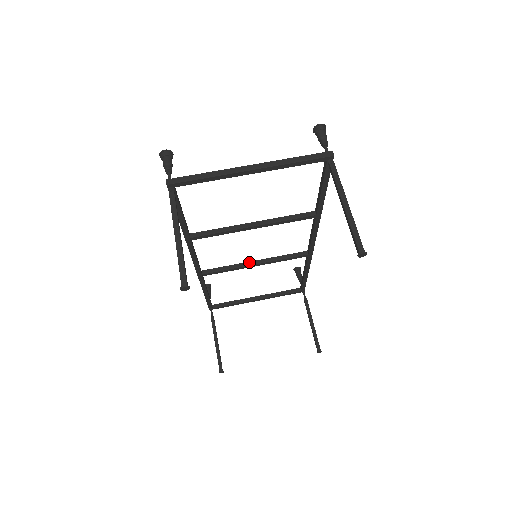
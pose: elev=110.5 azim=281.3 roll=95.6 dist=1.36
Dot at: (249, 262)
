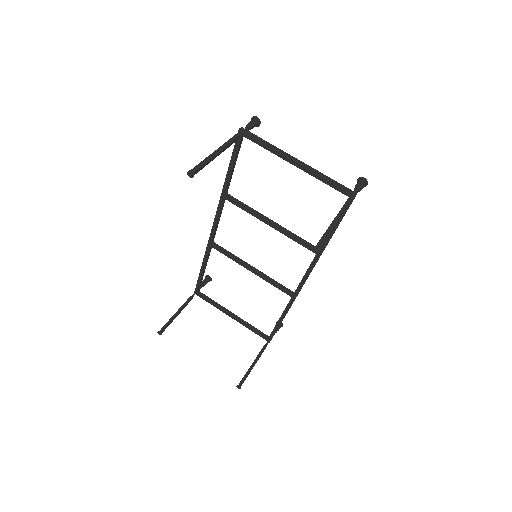
Dot at: (249, 264)
